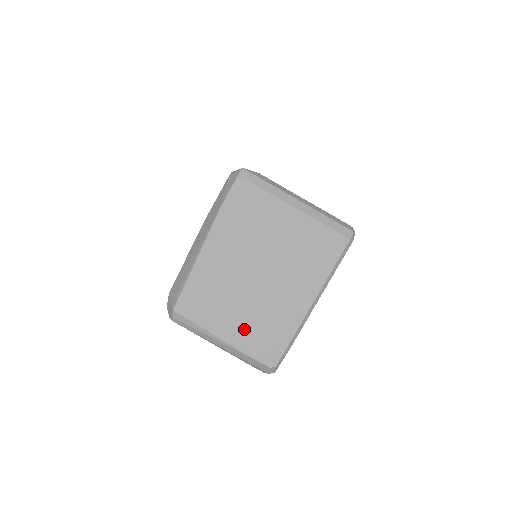
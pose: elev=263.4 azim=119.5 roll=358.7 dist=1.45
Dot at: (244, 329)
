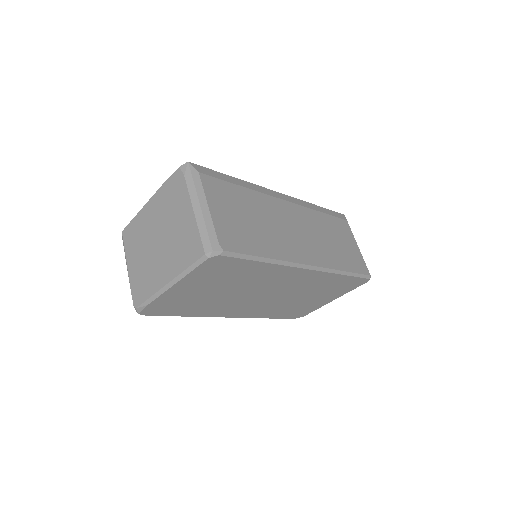
Dot at: (137, 270)
